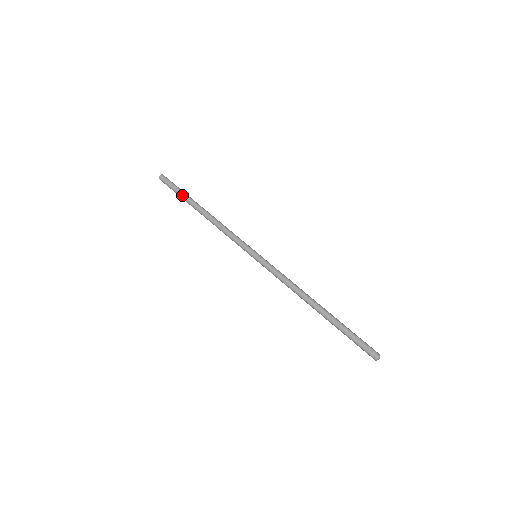
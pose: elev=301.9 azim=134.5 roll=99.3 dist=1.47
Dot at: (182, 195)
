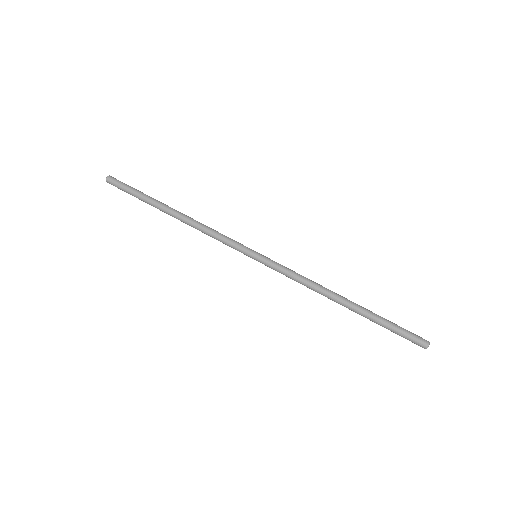
Dot at: (143, 201)
